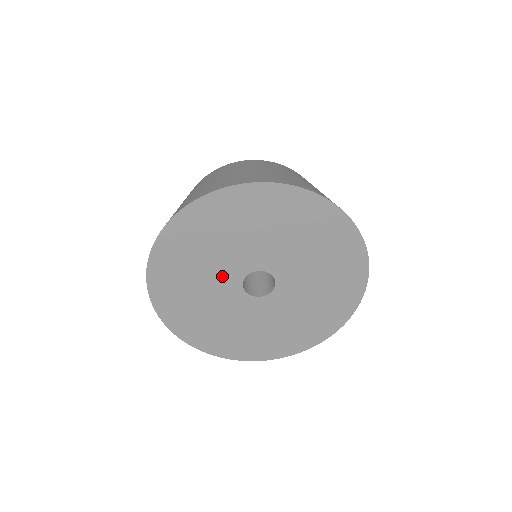
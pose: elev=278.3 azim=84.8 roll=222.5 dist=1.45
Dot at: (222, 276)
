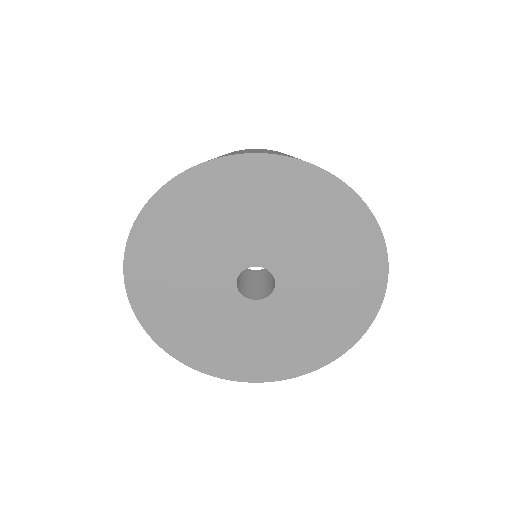
Dot at: (211, 274)
